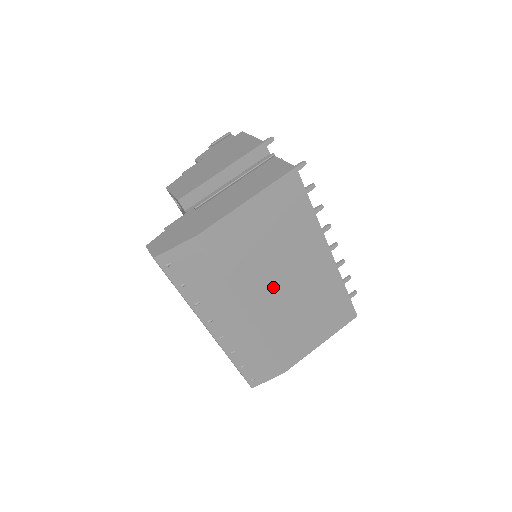
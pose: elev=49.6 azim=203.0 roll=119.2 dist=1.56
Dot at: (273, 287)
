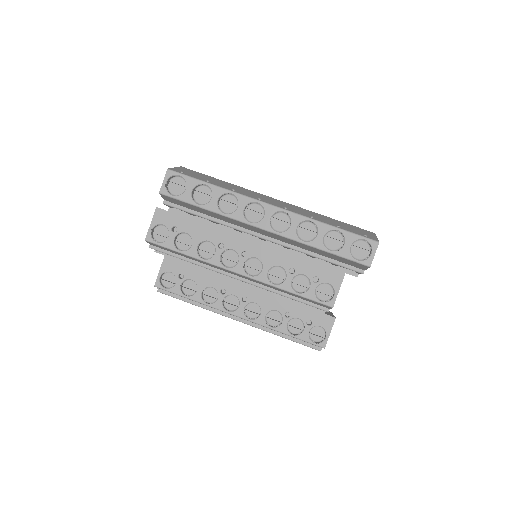
Dot at: occluded
